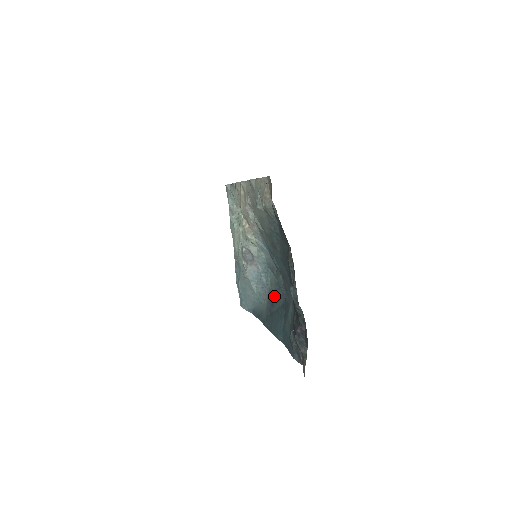
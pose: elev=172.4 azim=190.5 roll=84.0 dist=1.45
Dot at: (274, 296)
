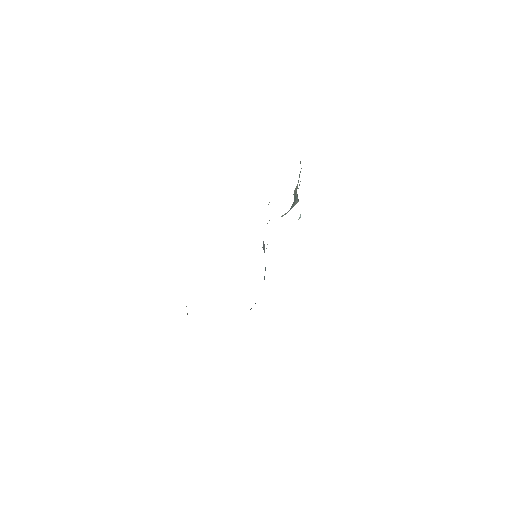
Dot at: occluded
